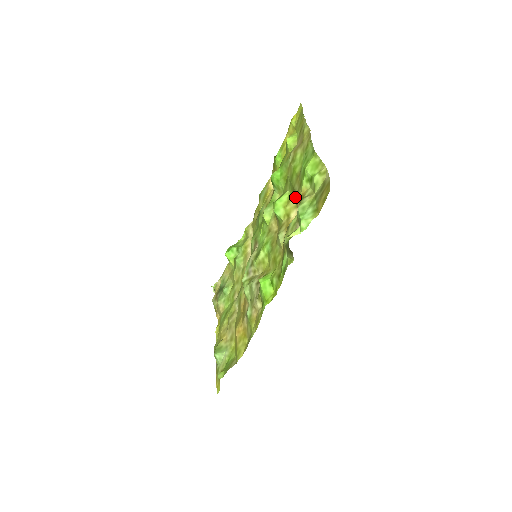
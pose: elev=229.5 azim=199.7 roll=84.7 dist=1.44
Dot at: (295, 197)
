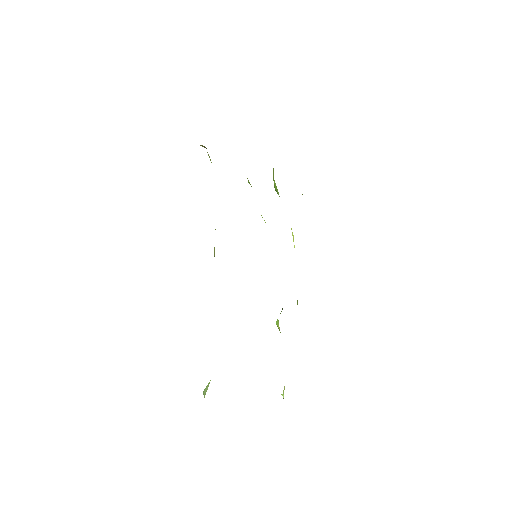
Dot at: occluded
